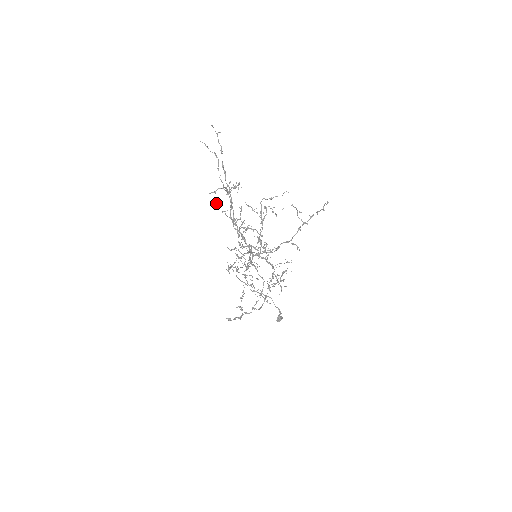
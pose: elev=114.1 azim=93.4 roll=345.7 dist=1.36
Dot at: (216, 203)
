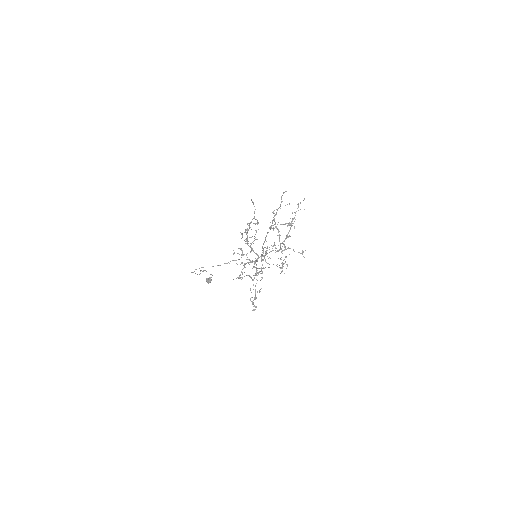
Dot at: occluded
